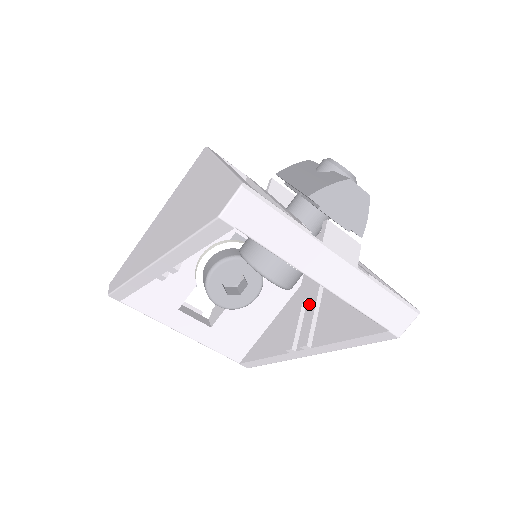
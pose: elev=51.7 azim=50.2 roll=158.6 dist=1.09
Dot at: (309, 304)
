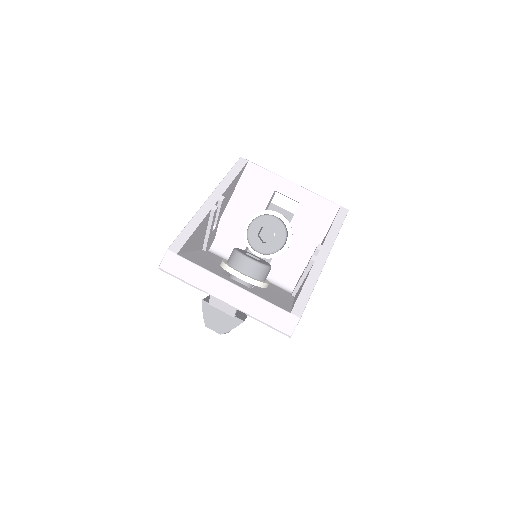
Dot at: (305, 268)
